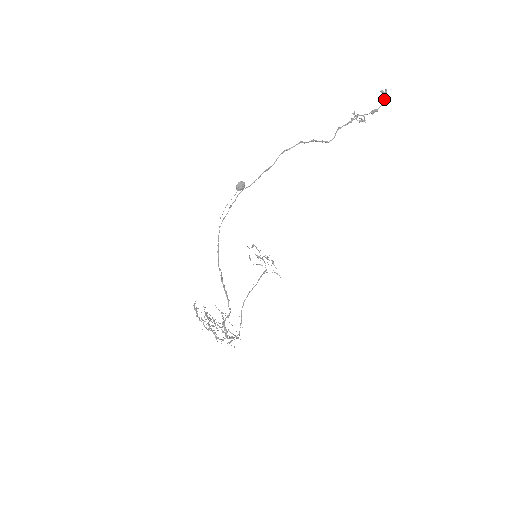
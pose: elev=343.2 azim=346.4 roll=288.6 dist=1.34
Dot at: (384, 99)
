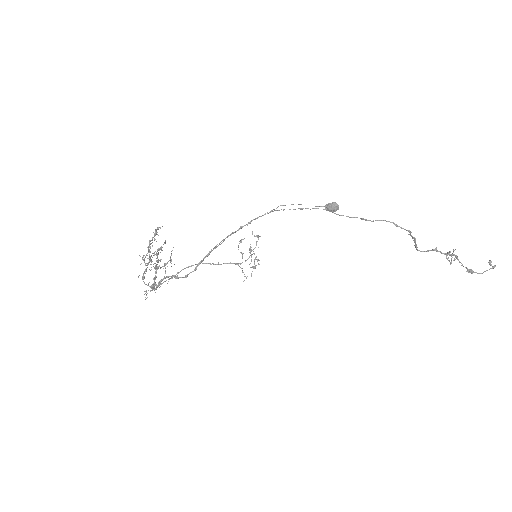
Dot at: occluded
